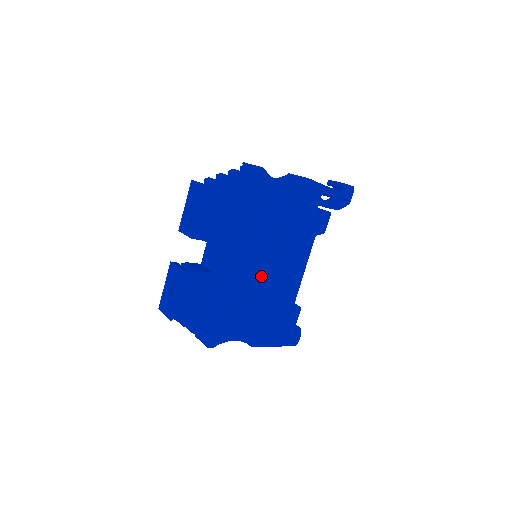
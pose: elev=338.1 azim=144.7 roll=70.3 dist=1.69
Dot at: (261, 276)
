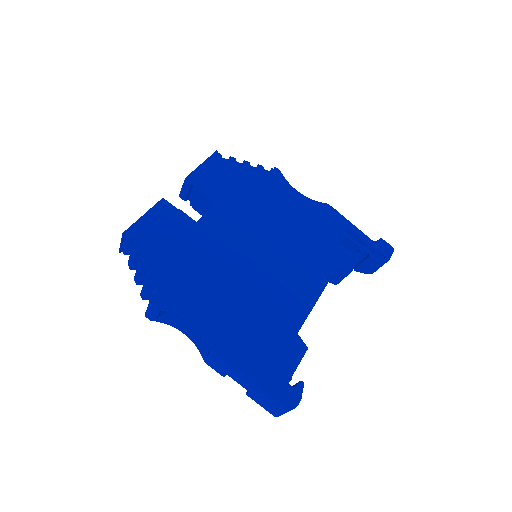
Dot at: (254, 264)
